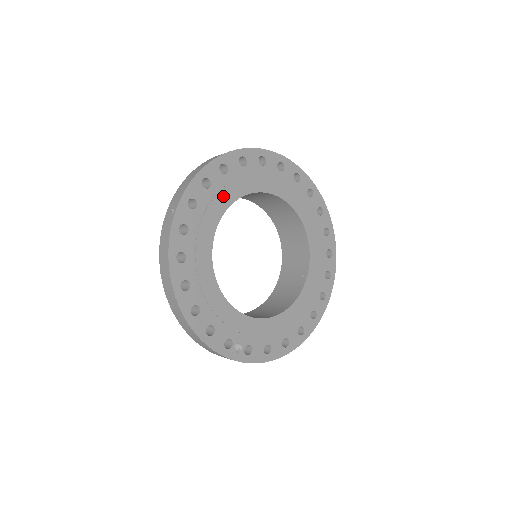
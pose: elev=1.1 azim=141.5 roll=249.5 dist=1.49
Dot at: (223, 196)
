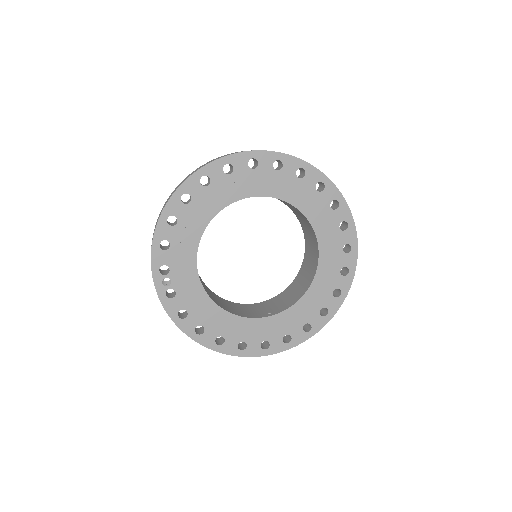
Dot at: (279, 187)
